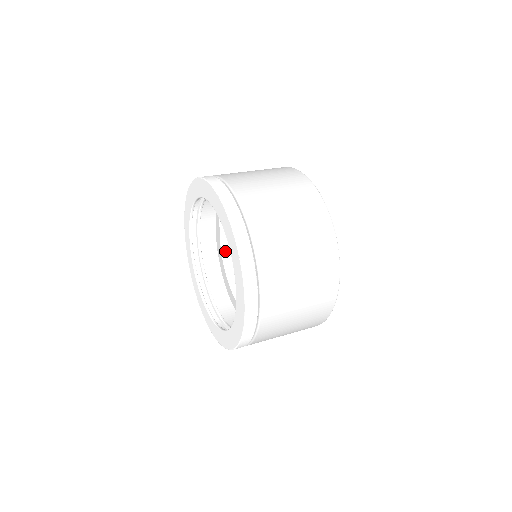
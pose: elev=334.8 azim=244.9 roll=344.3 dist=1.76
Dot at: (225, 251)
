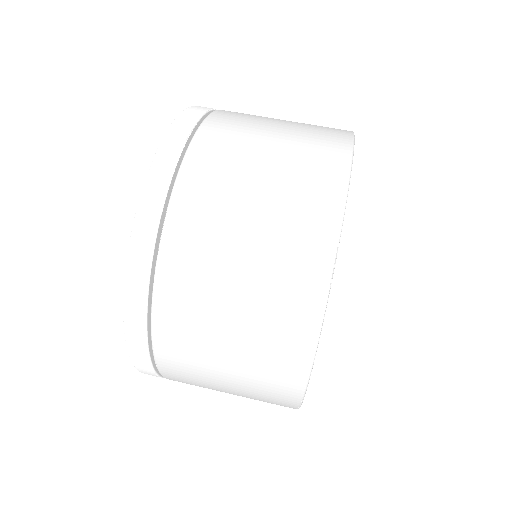
Dot at: occluded
